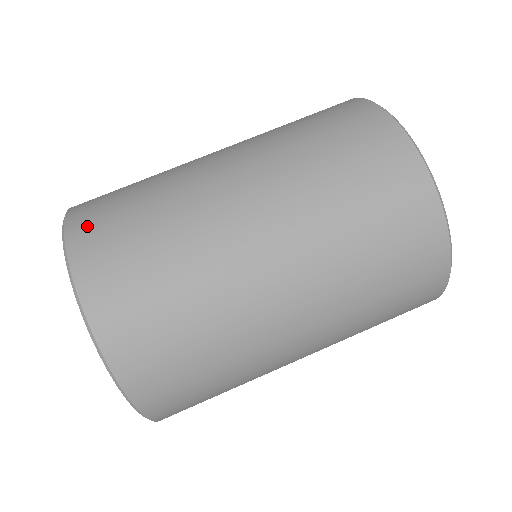
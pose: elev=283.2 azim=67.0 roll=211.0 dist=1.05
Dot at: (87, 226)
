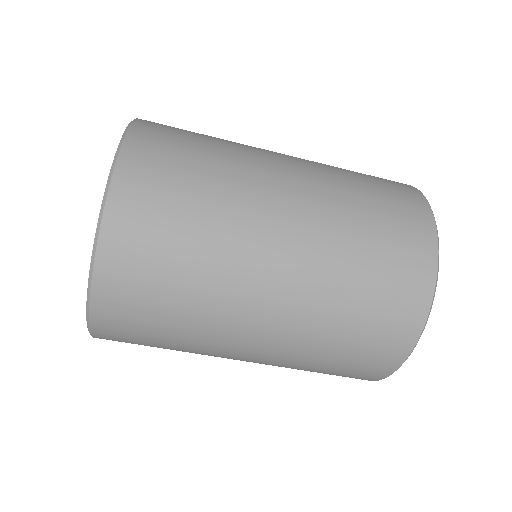
Dot at: (138, 177)
